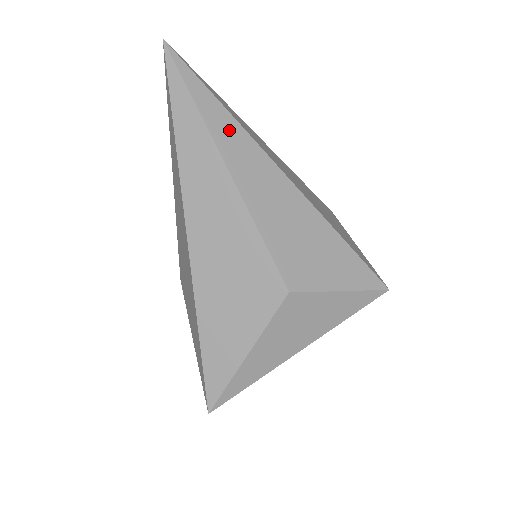
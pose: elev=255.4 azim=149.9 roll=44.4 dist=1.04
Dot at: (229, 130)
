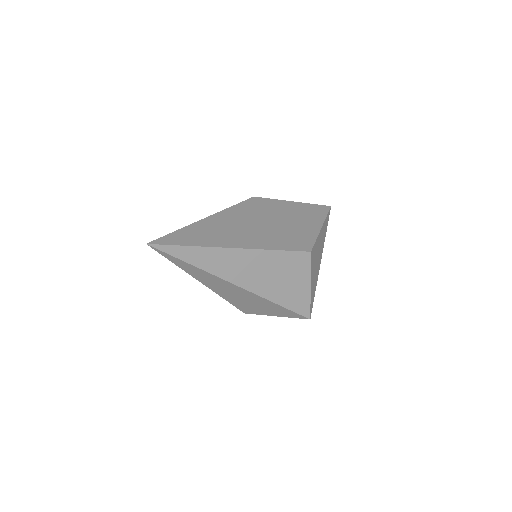
Dot at: (199, 273)
